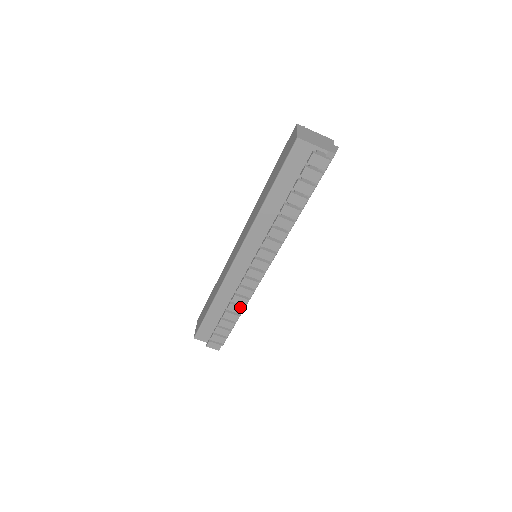
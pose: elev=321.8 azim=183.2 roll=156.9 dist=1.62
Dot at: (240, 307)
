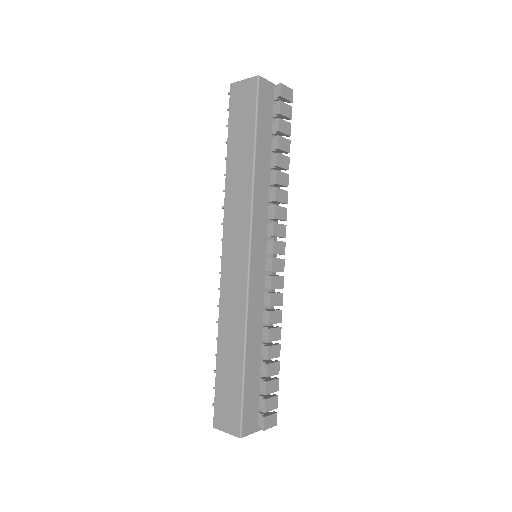
Dot at: (278, 328)
